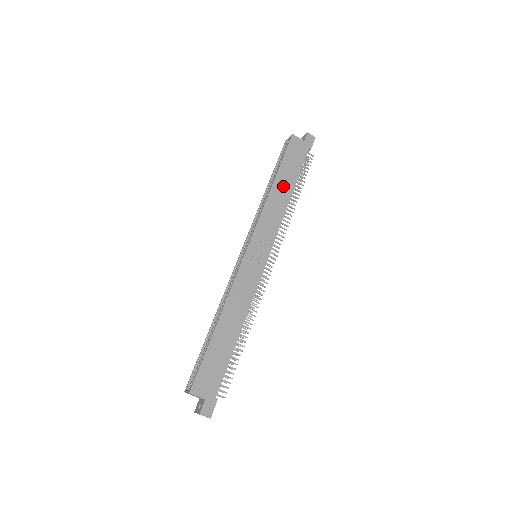
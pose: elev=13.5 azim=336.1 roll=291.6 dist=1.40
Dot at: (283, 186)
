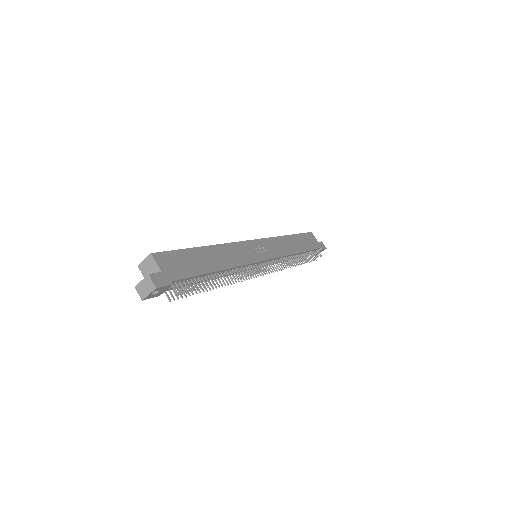
Dot at: (295, 243)
